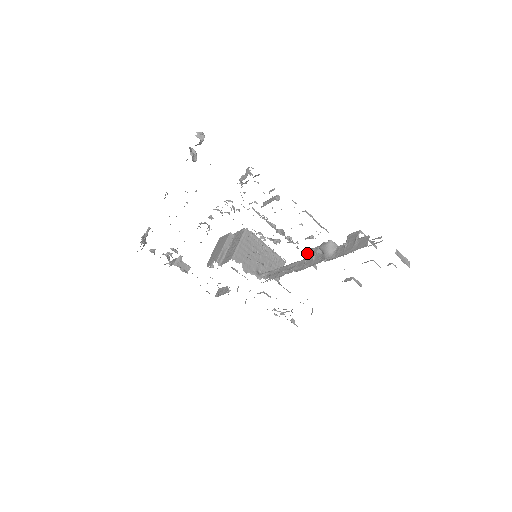
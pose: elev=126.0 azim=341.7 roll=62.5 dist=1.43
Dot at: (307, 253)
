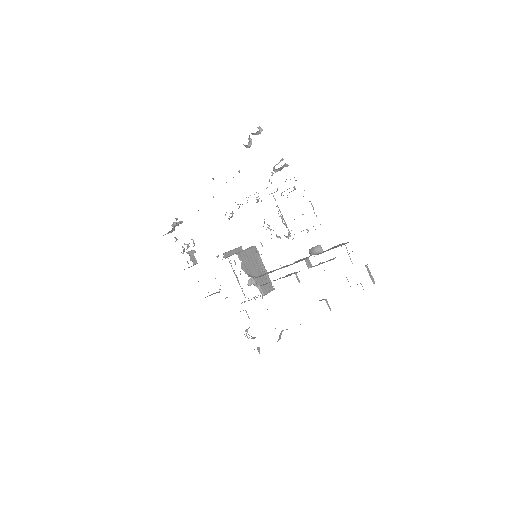
Dot at: occluded
